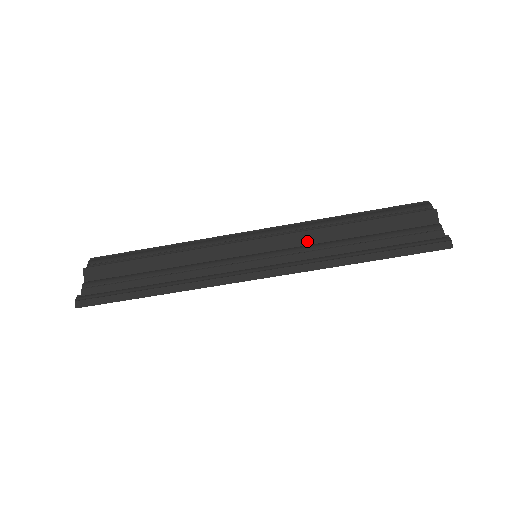
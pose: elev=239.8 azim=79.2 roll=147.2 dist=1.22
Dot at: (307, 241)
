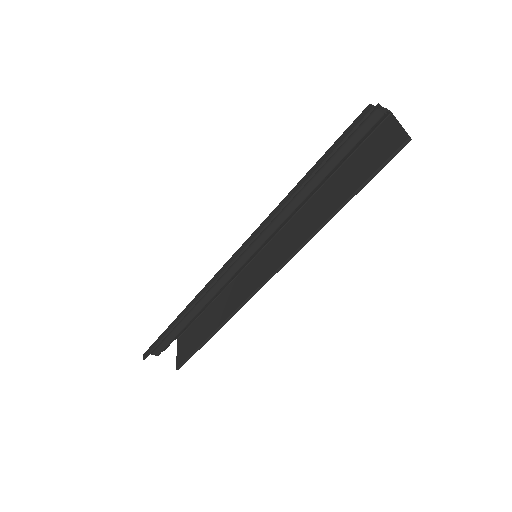
Dot at: occluded
